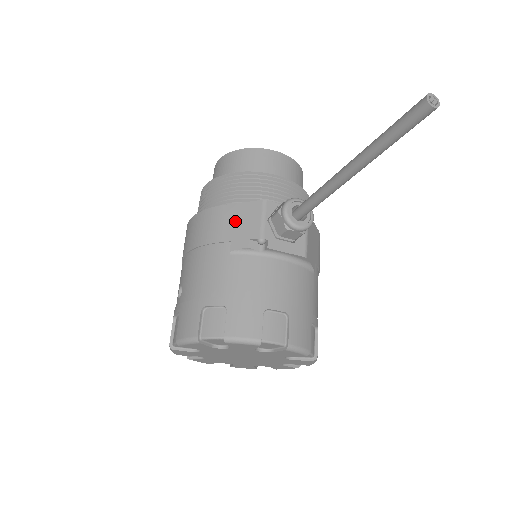
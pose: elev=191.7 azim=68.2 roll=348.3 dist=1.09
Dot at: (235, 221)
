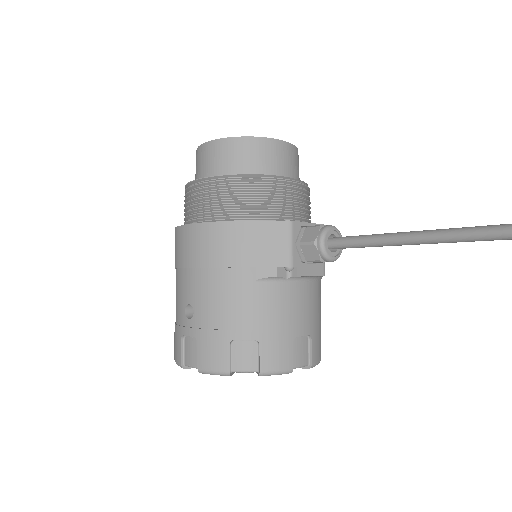
Dot at: (258, 243)
